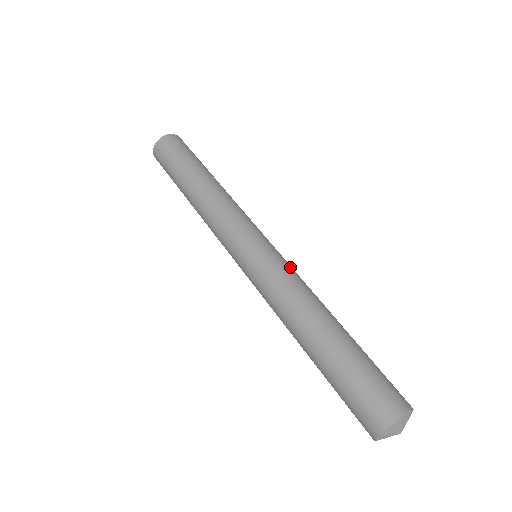
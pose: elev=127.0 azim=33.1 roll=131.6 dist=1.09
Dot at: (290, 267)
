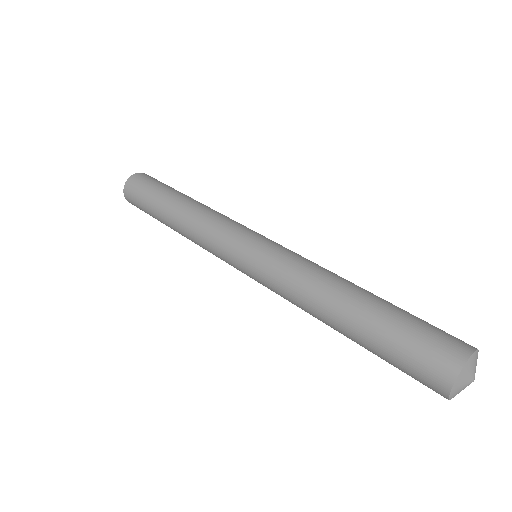
Dot at: (297, 254)
